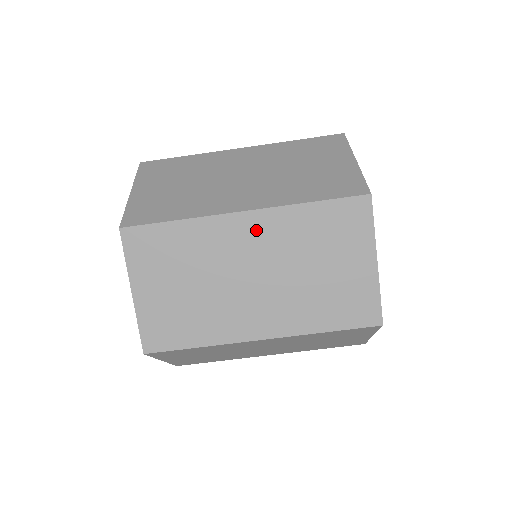
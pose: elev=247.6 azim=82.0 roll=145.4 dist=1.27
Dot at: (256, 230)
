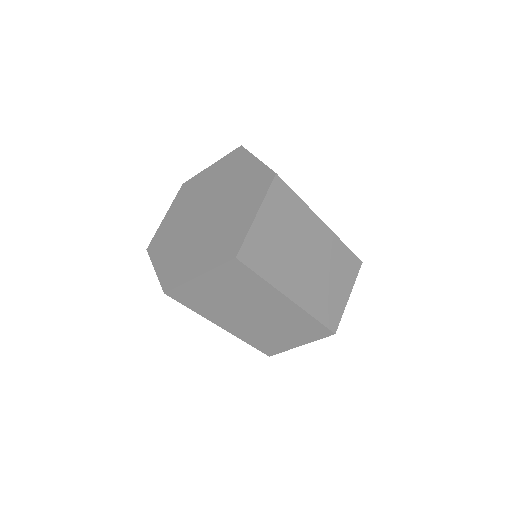
Dot at: (323, 237)
